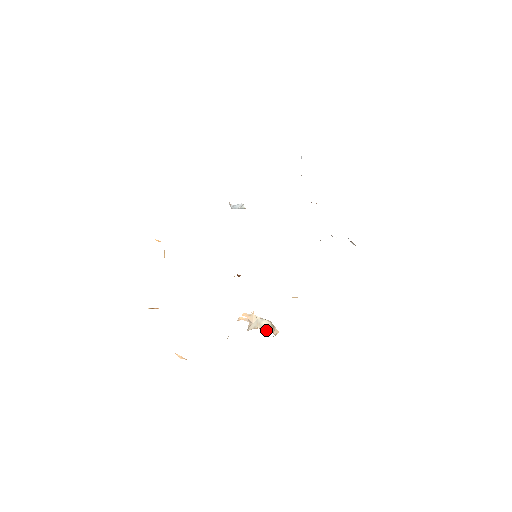
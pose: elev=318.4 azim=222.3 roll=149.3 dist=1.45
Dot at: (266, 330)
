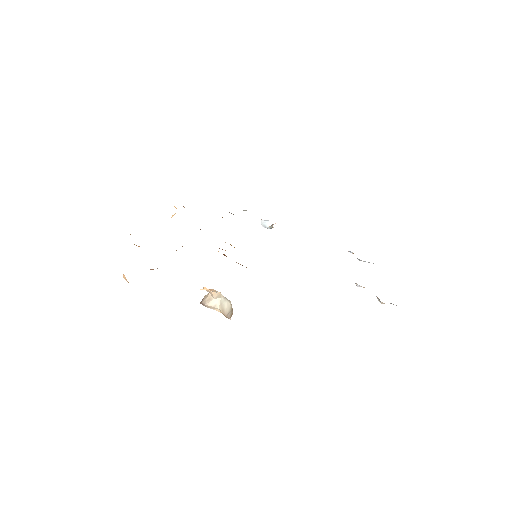
Dot at: (225, 314)
